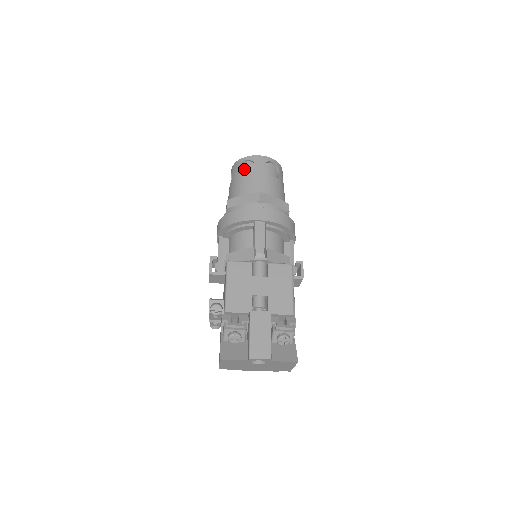
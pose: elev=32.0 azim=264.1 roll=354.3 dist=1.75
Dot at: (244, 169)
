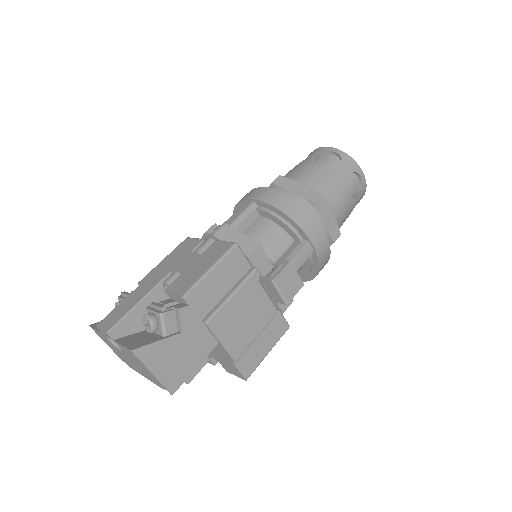
Dot at: occluded
